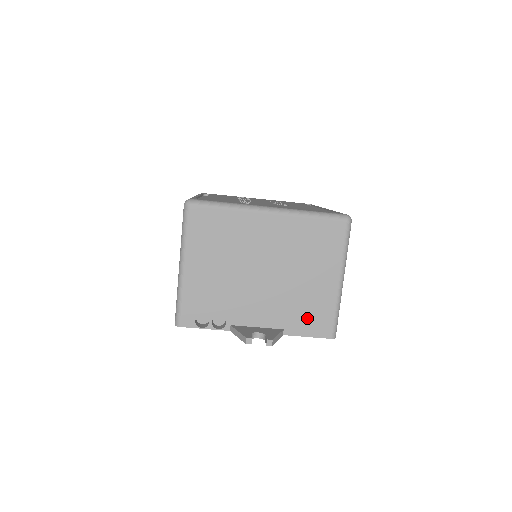
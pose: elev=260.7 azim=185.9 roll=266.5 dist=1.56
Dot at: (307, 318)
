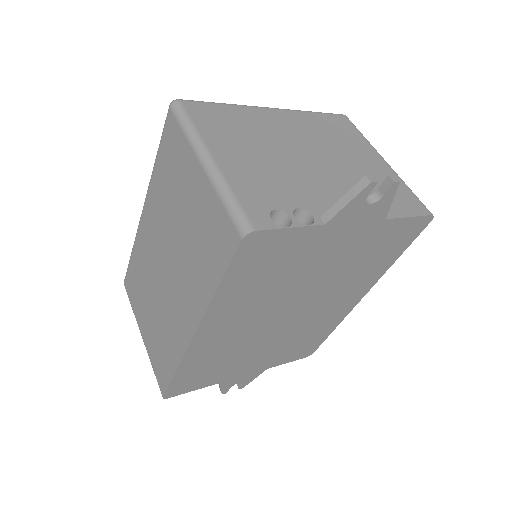
Dot at: occluded
